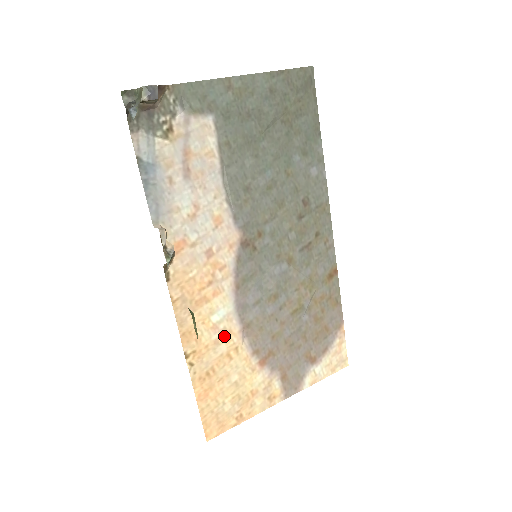
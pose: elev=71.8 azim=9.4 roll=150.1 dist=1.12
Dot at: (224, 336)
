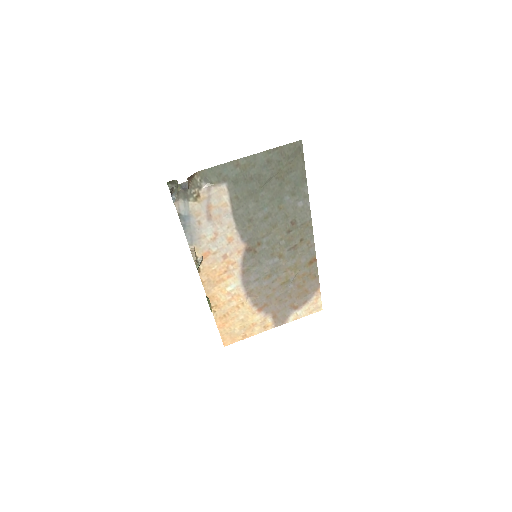
Dot at: (235, 297)
